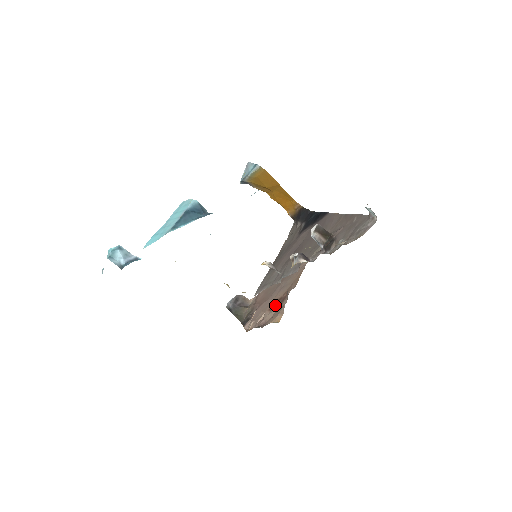
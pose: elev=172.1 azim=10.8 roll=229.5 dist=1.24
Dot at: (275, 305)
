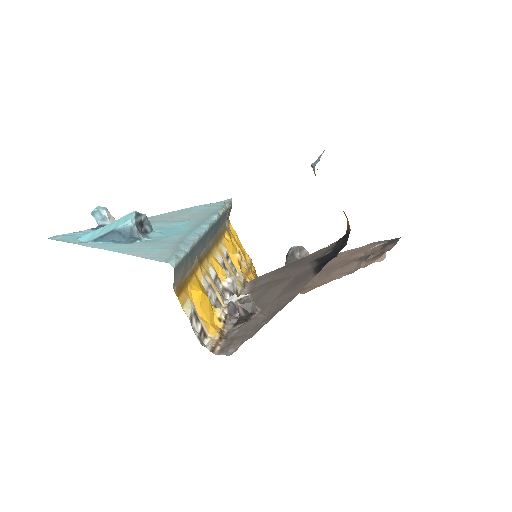
Dot at: occluded
